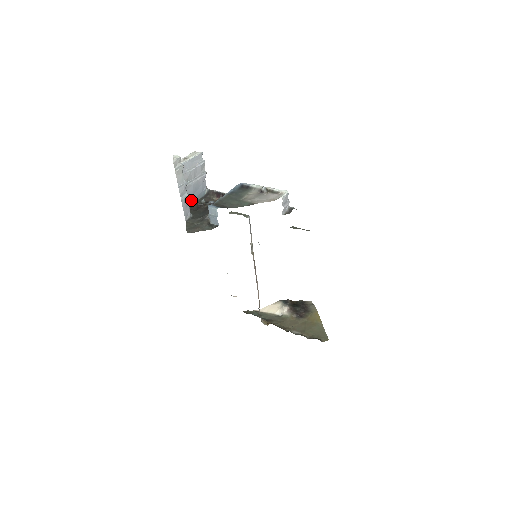
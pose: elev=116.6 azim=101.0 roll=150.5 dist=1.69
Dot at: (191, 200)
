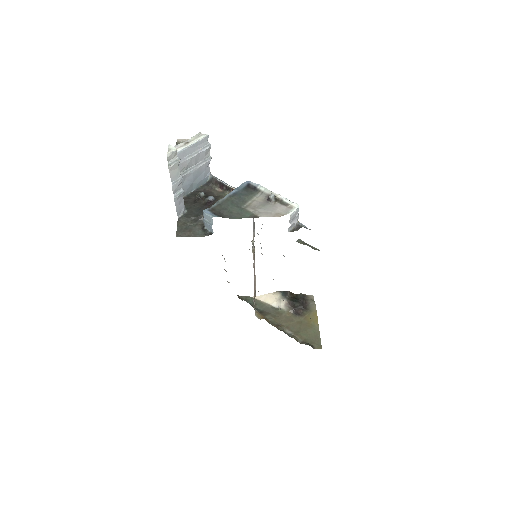
Dot at: (189, 189)
